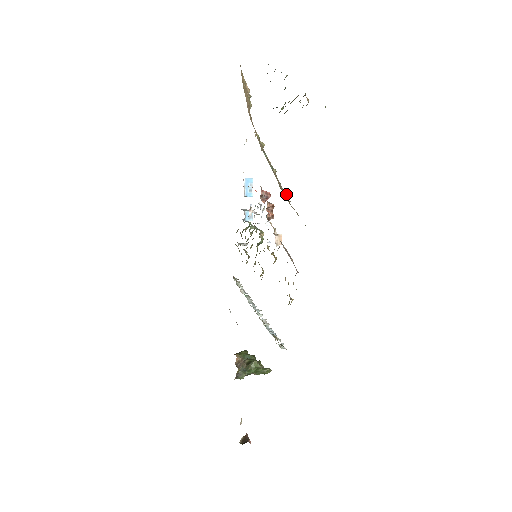
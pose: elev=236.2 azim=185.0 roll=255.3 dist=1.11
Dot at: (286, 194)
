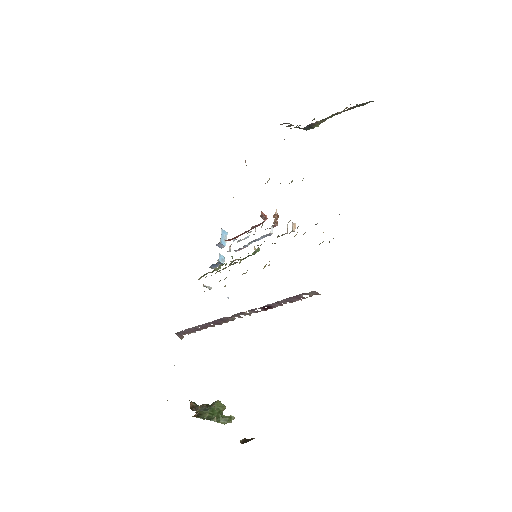
Dot at: occluded
